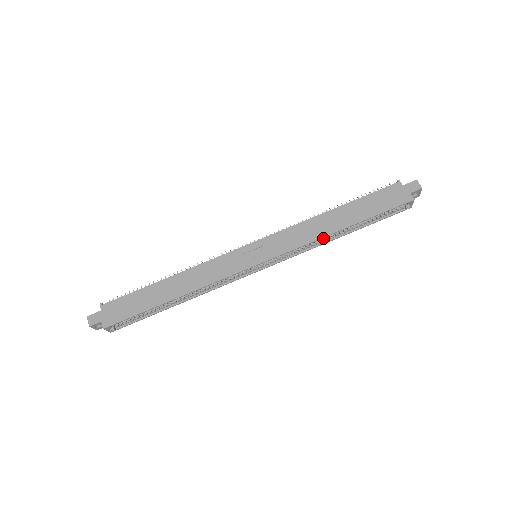
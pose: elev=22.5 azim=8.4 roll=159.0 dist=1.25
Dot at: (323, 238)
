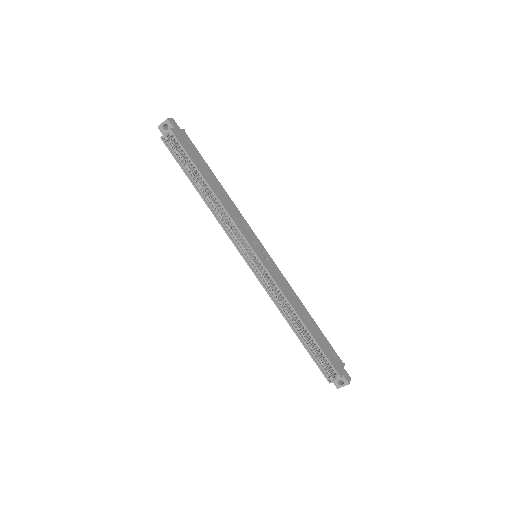
Dot at: (287, 310)
